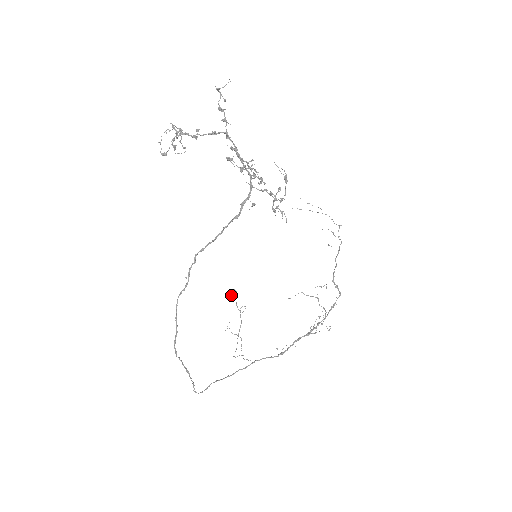
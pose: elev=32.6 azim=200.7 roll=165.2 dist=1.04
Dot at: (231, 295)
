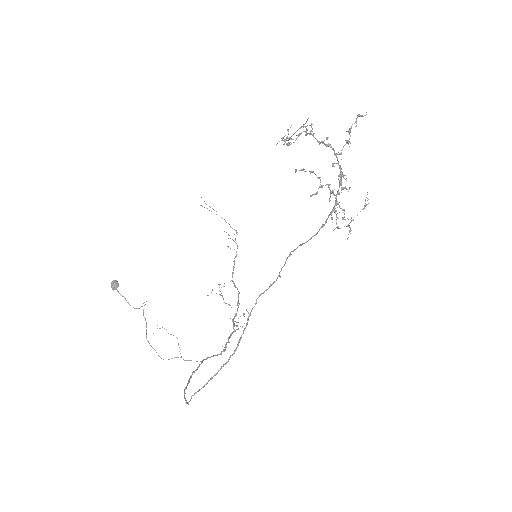
Dot at: (114, 287)
